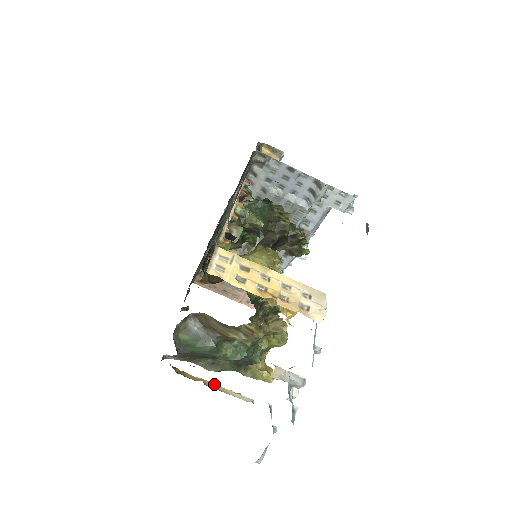
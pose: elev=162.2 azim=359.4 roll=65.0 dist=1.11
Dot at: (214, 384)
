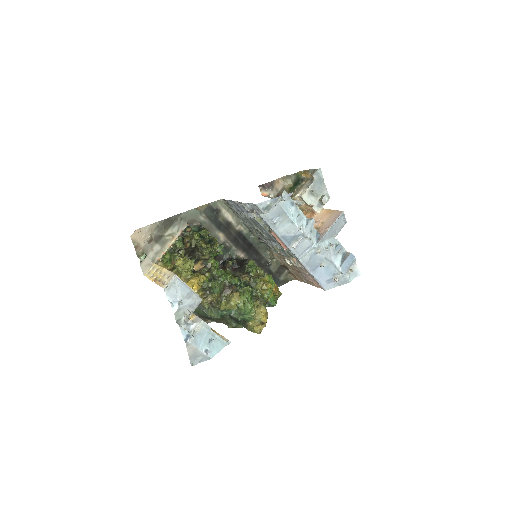
Dot at: (217, 333)
